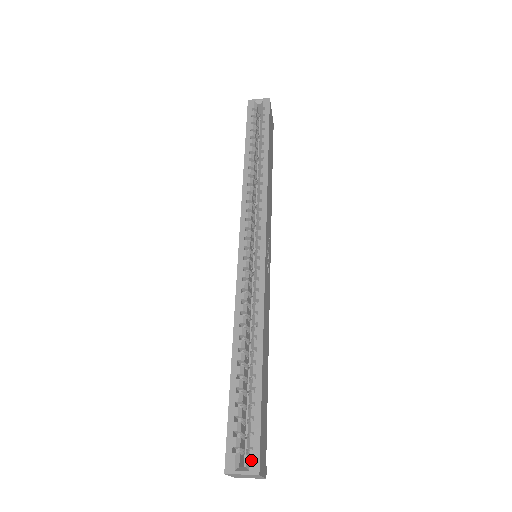
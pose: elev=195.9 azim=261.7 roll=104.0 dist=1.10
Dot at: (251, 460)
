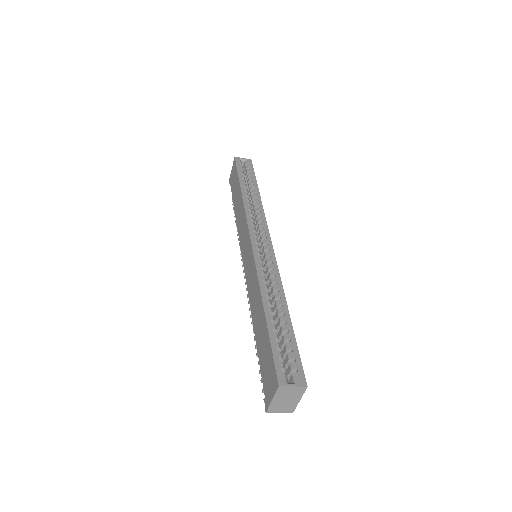
Dot at: (298, 377)
